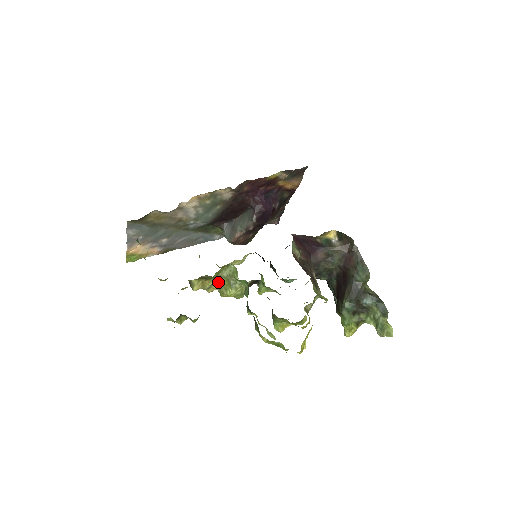
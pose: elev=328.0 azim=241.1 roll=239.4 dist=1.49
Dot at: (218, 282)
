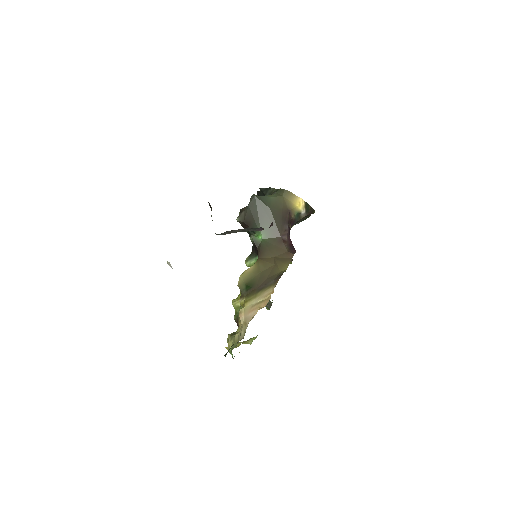
Dot at: occluded
